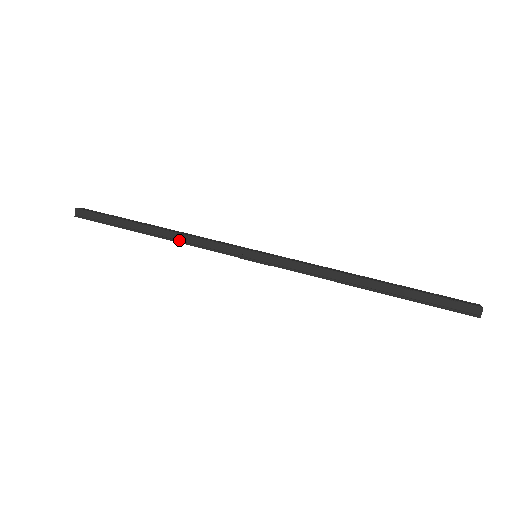
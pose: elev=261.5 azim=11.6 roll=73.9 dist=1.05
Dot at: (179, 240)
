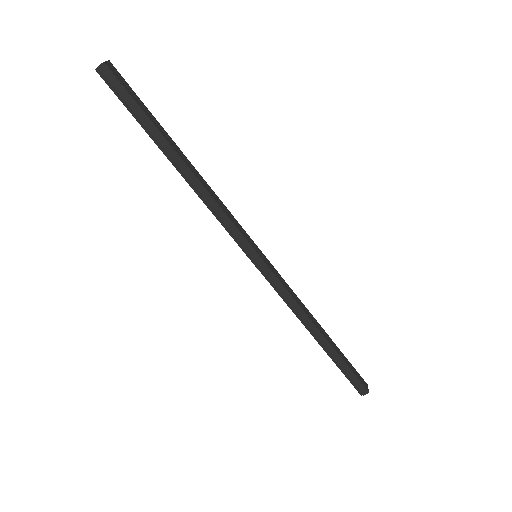
Dot at: (199, 193)
